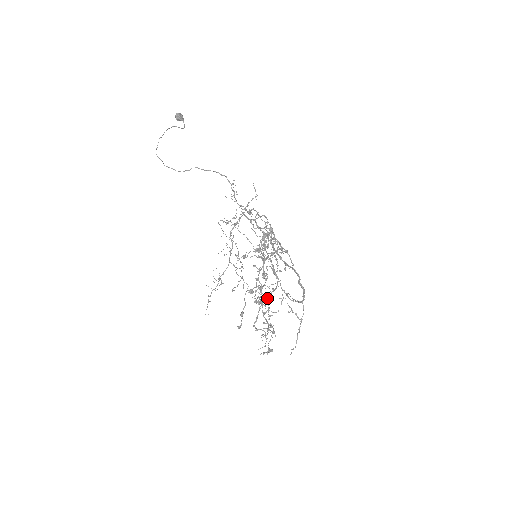
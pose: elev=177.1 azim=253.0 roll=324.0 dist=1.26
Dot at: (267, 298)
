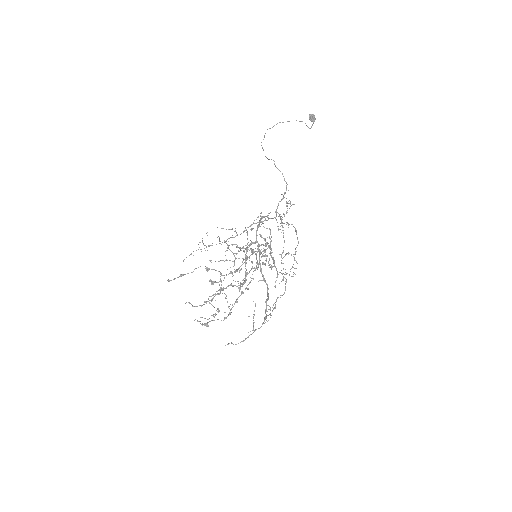
Dot at: occluded
